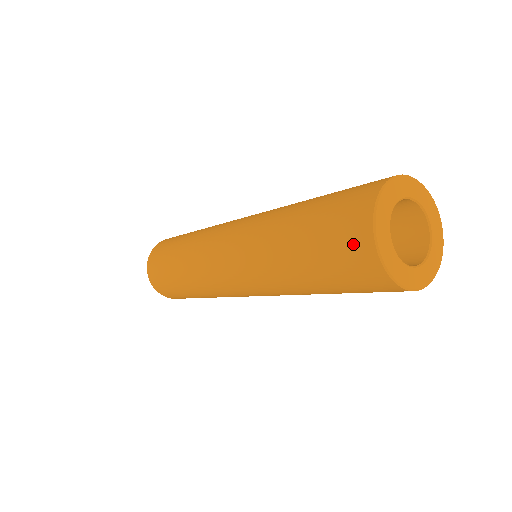
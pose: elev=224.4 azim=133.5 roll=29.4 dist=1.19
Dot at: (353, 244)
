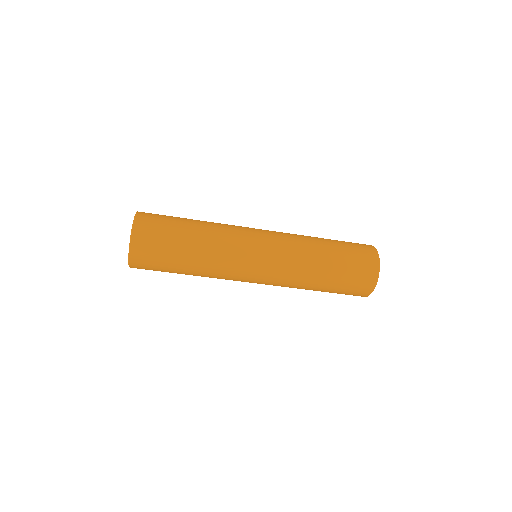
Dot at: (364, 287)
